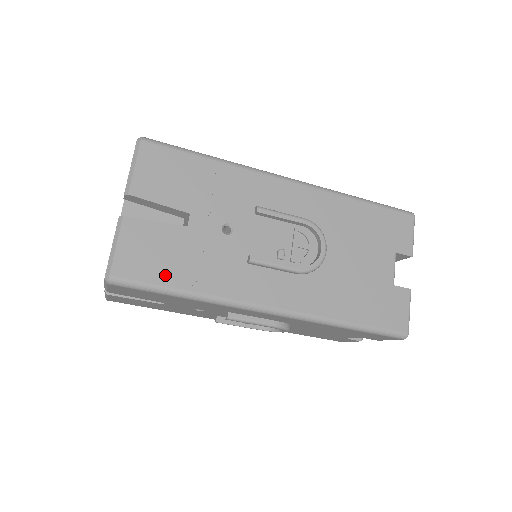
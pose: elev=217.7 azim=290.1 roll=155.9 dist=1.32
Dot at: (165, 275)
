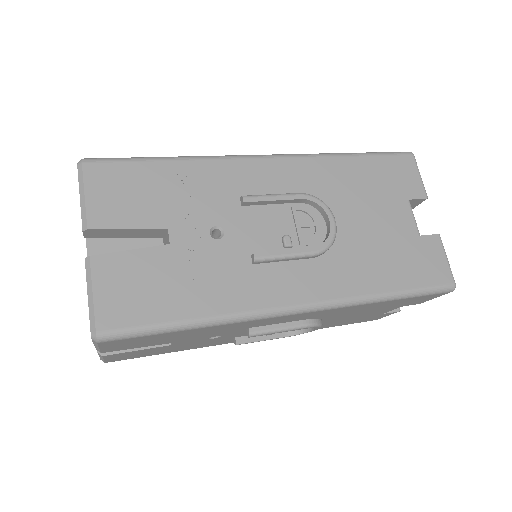
Dot at: (163, 309)
